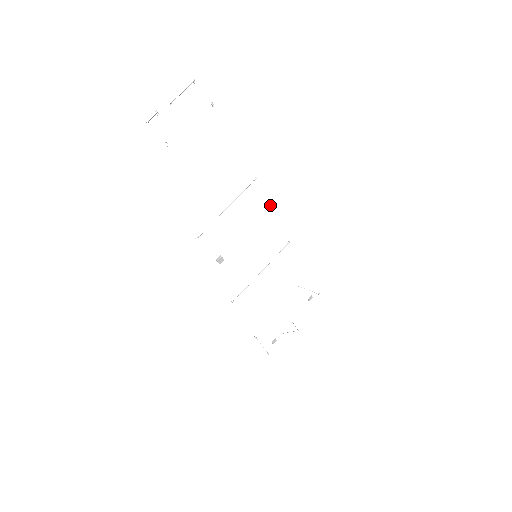
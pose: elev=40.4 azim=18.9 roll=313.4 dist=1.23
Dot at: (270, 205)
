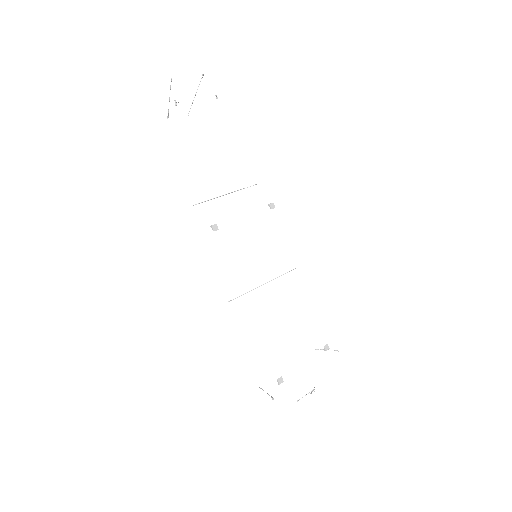
Dot at: (269, 204)
